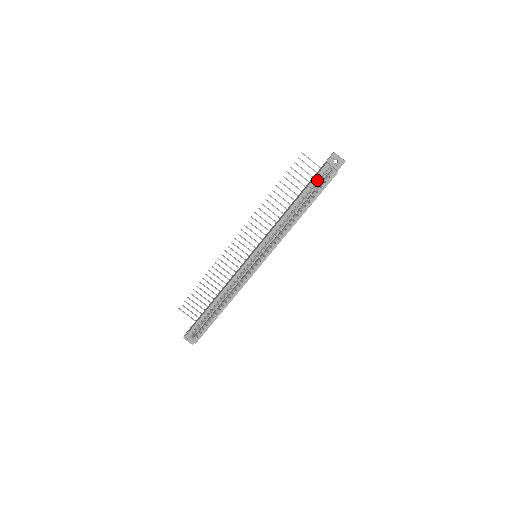
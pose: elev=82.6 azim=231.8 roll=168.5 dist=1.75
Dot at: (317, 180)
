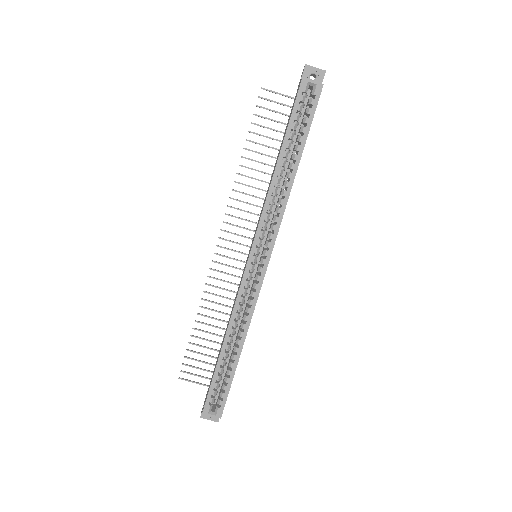
Dot at: (298, 108)
